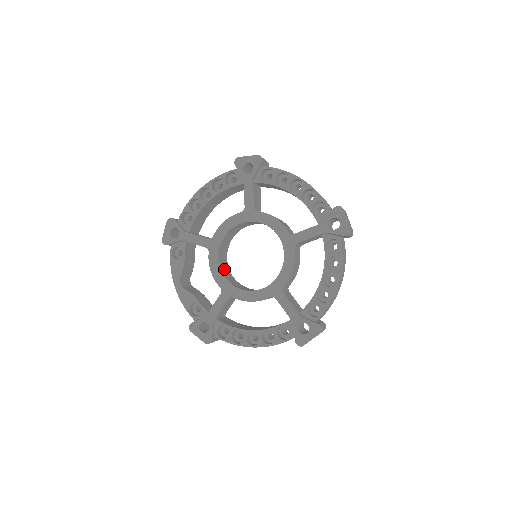
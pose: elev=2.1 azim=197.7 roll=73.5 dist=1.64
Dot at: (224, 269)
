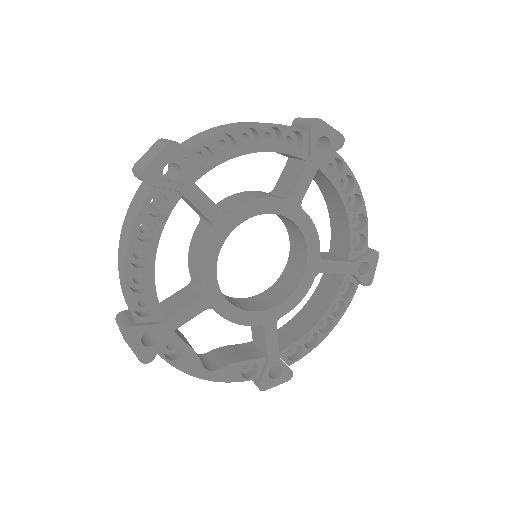
Dot at: (237, 304)
